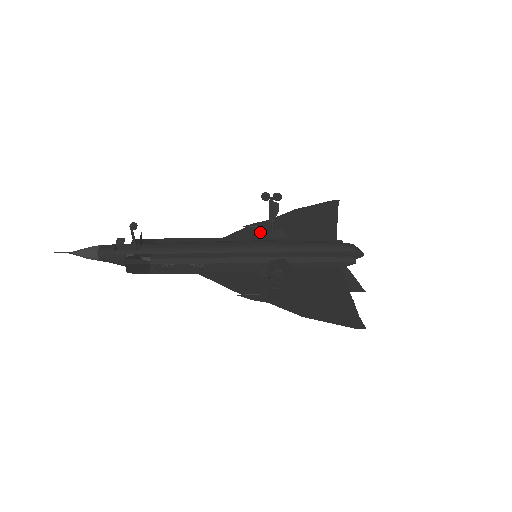
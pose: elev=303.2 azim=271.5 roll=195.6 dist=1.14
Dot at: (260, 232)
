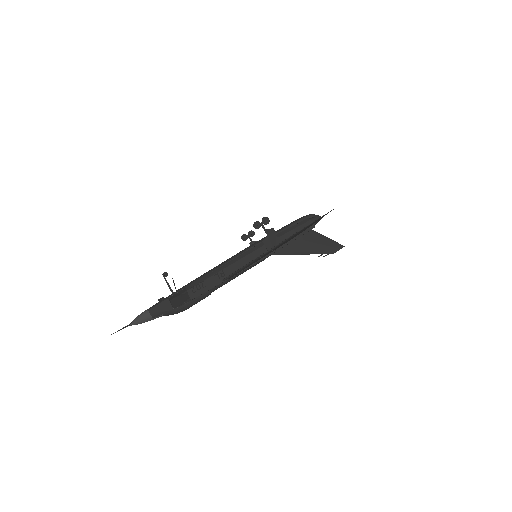
Dot at: occluded
